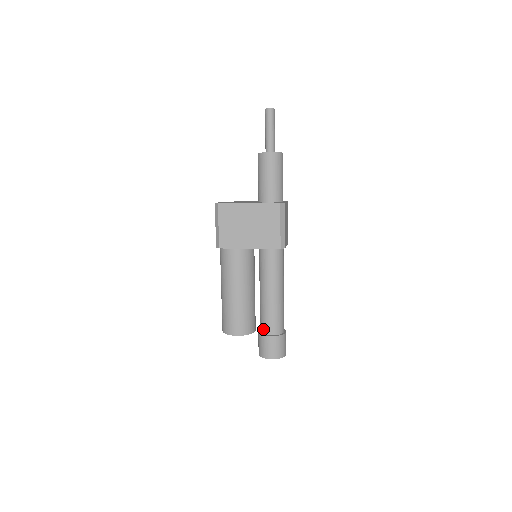
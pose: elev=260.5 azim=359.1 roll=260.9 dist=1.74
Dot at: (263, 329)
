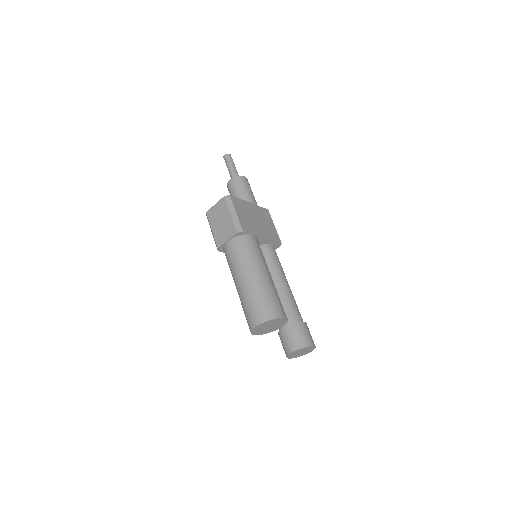
Dot at: (293, 318)
